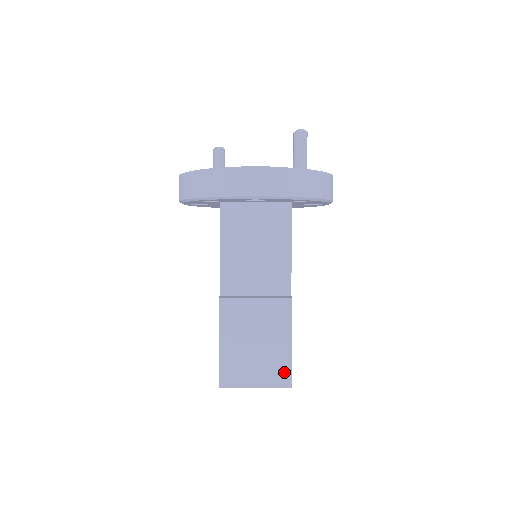
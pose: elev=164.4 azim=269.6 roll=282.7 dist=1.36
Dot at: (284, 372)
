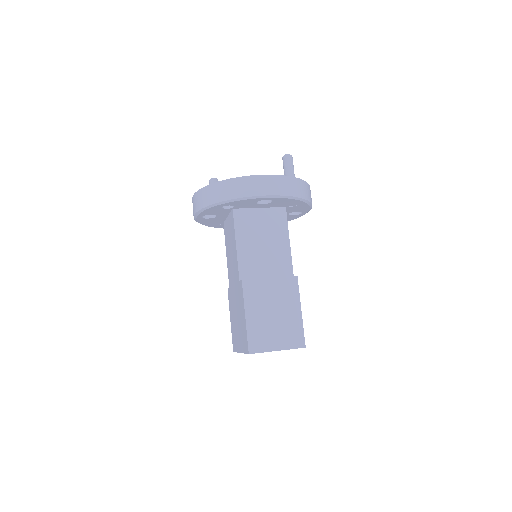
Dot at: (298, 335)
